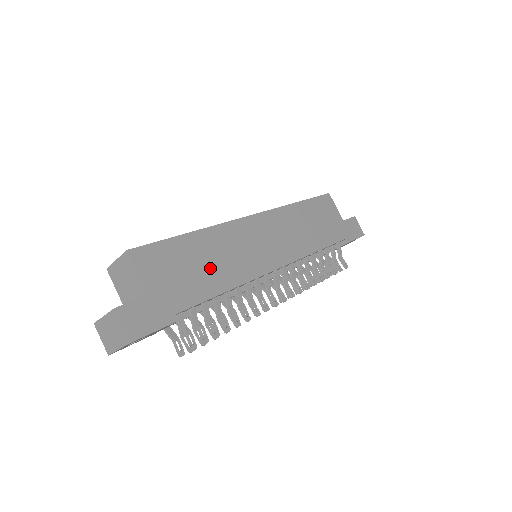
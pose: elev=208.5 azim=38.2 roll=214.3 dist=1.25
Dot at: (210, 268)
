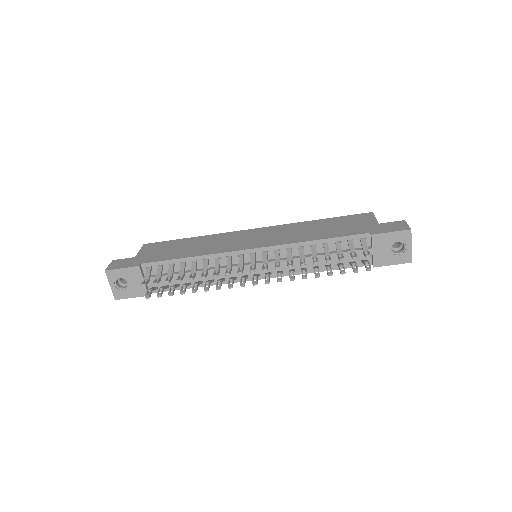
Dot at: (189, 249)
